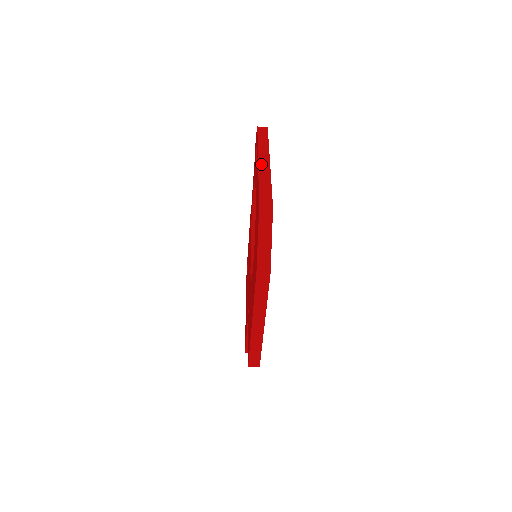
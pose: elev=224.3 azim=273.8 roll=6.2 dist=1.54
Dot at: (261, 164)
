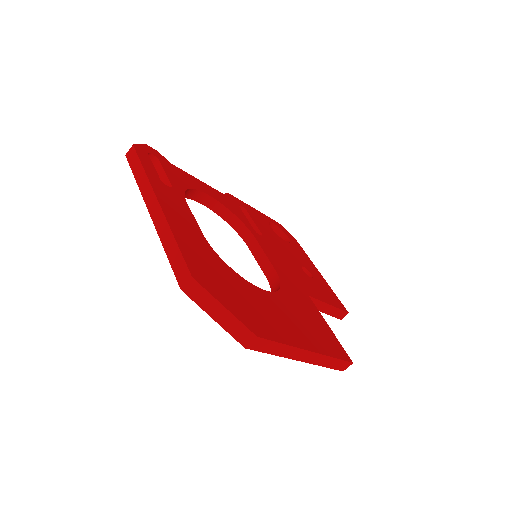
Dot at: (153, 214)
